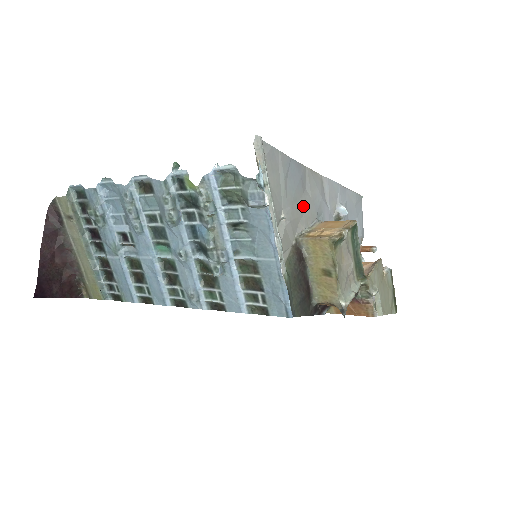
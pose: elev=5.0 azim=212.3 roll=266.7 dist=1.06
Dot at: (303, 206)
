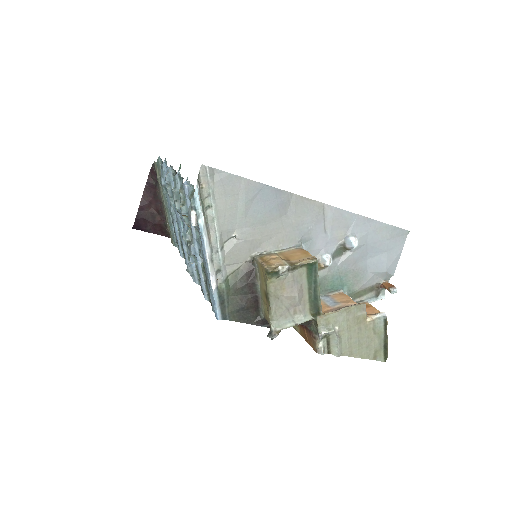
Dot at: (276, 229)
